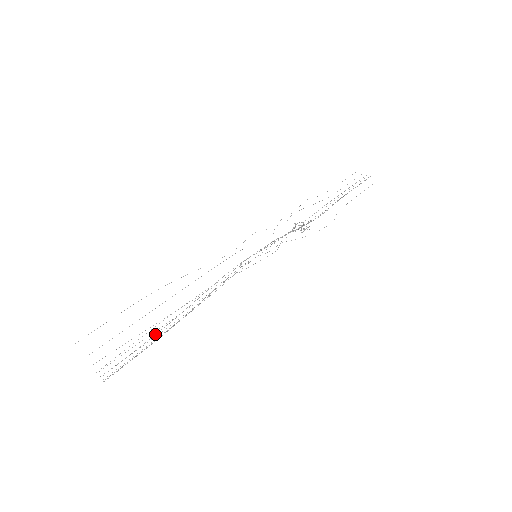
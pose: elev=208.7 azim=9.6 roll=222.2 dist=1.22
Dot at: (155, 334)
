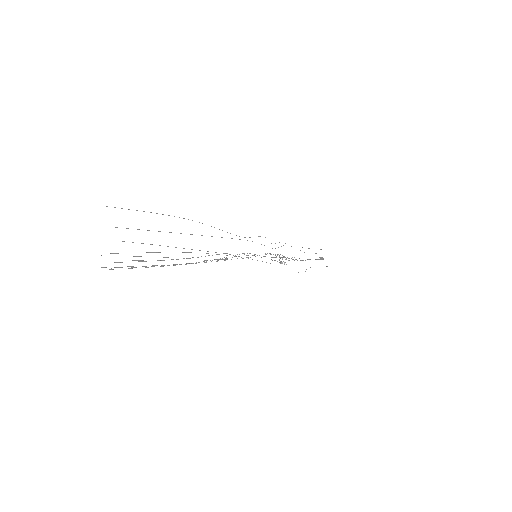
Dot at: occluded
